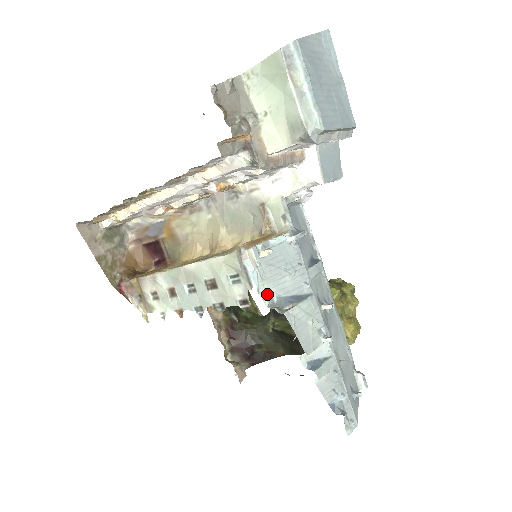
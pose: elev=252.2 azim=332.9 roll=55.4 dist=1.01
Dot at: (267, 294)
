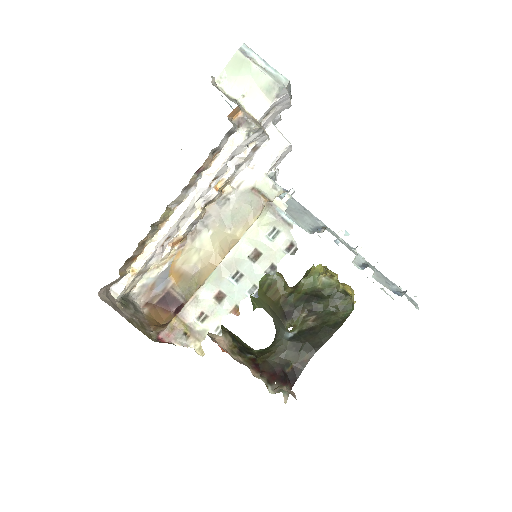
Dot at: (304, 227)
